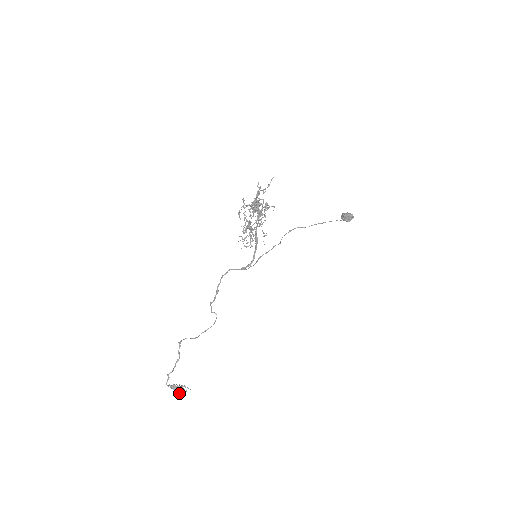
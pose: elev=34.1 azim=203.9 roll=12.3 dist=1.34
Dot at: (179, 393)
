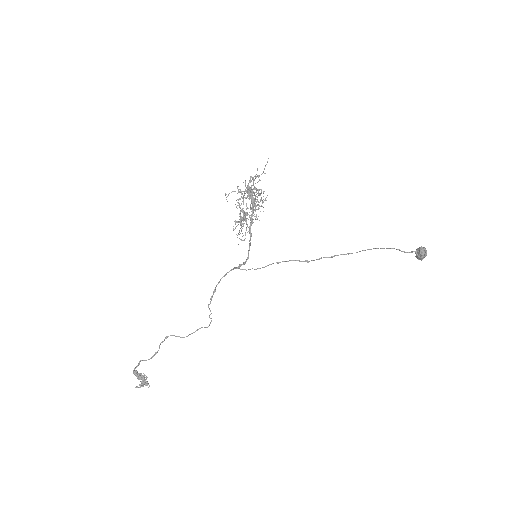
Dot at: (141, 385)
